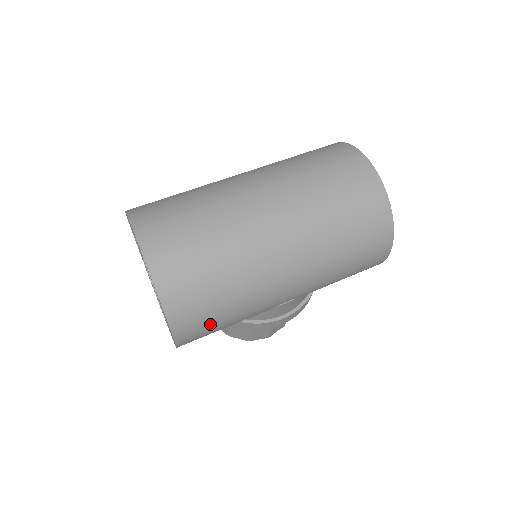
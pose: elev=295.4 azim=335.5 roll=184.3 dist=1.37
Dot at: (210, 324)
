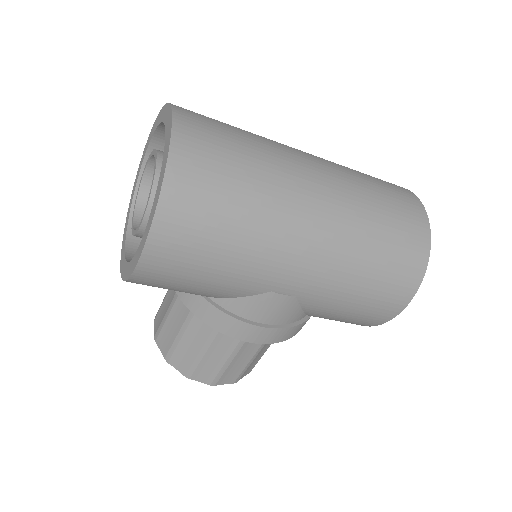
Dot at: (197, 248)
